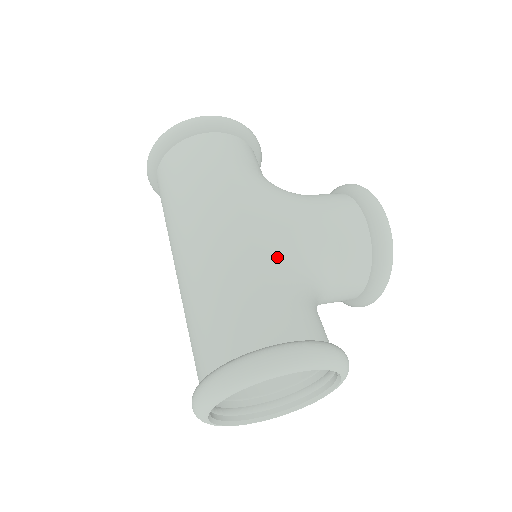
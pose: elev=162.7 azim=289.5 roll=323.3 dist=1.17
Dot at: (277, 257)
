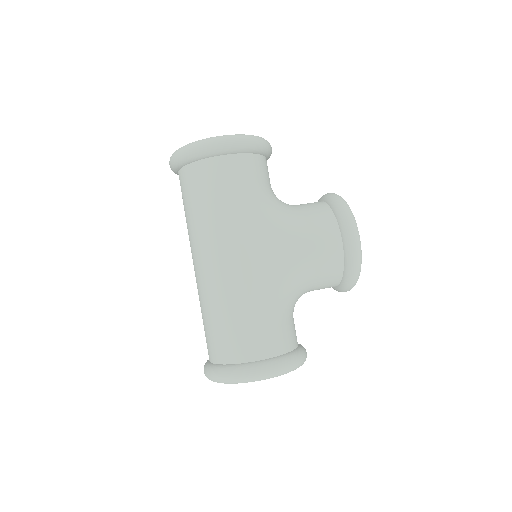
Dot at: (265, 291)
